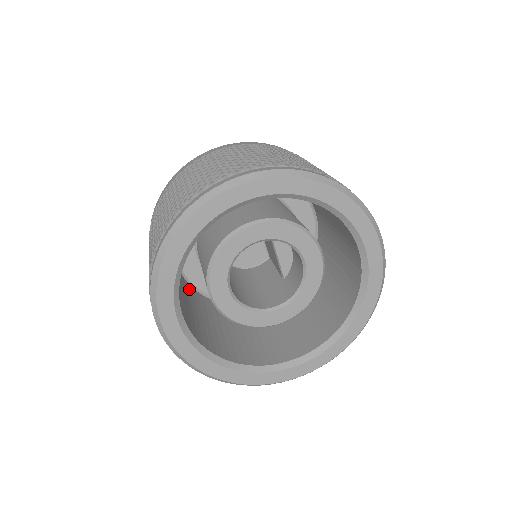
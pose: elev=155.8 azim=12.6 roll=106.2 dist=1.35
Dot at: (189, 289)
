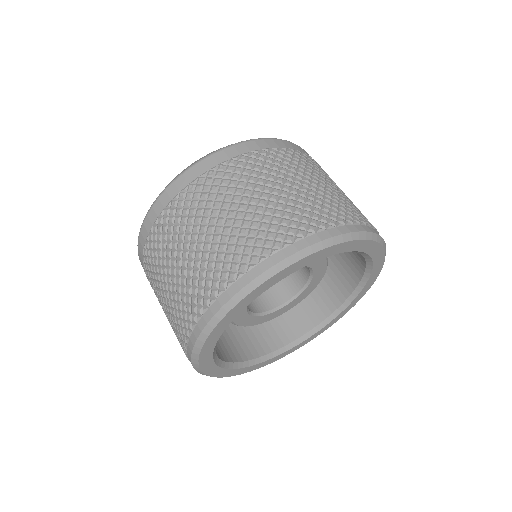
Dot at: occluded
